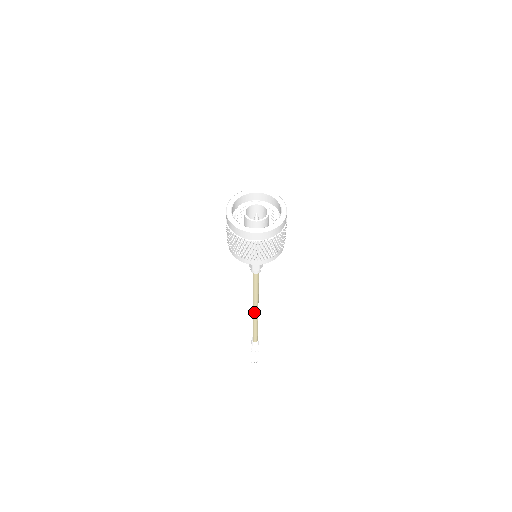
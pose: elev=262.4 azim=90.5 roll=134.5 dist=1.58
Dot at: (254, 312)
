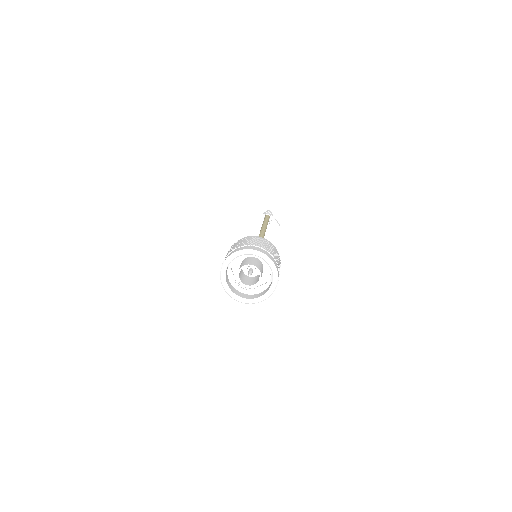
Dot at: occluded
